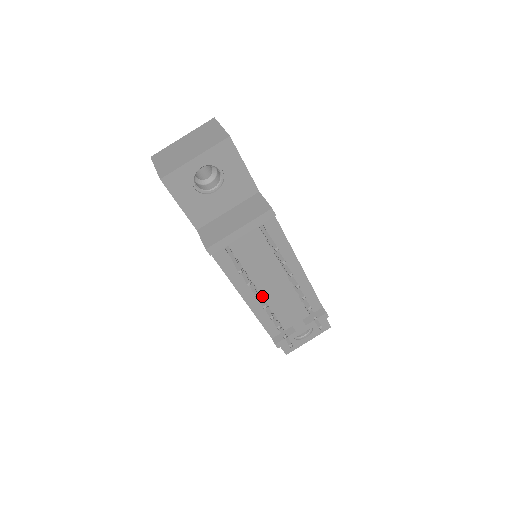
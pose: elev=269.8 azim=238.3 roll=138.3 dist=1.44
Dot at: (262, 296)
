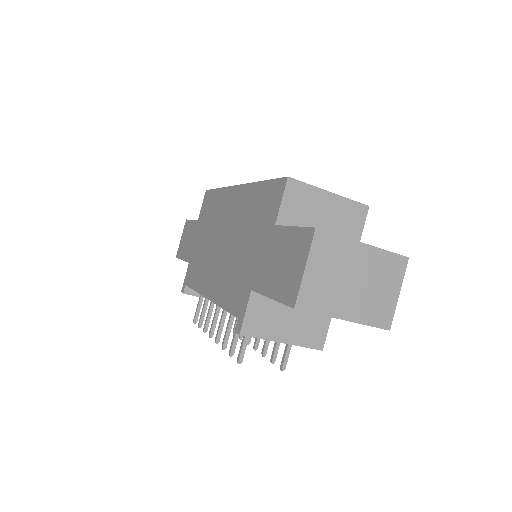
Dot at: occluded
